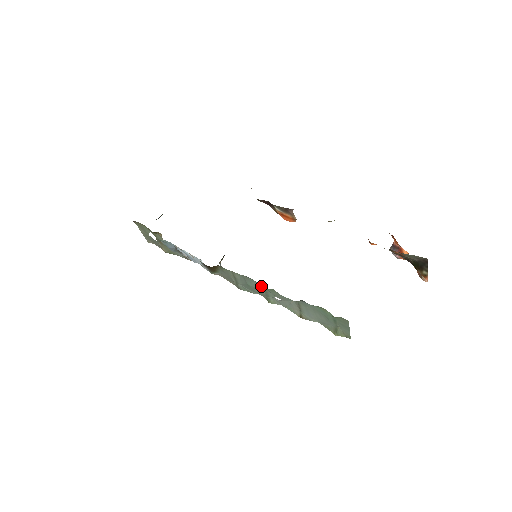
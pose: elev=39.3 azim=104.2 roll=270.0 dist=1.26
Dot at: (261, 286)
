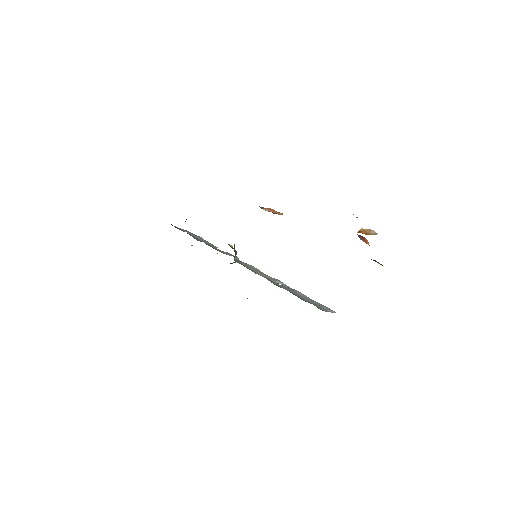
Dot at: occluded
